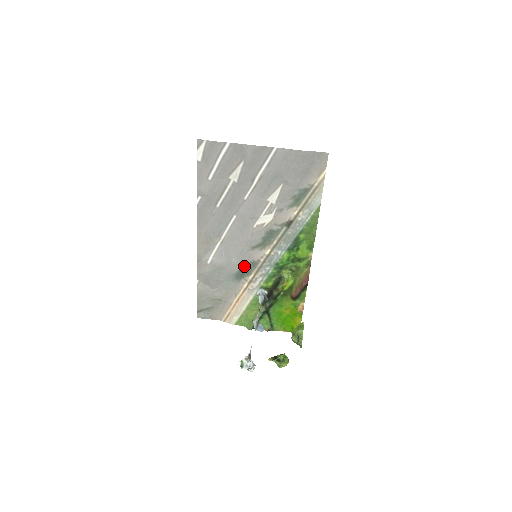
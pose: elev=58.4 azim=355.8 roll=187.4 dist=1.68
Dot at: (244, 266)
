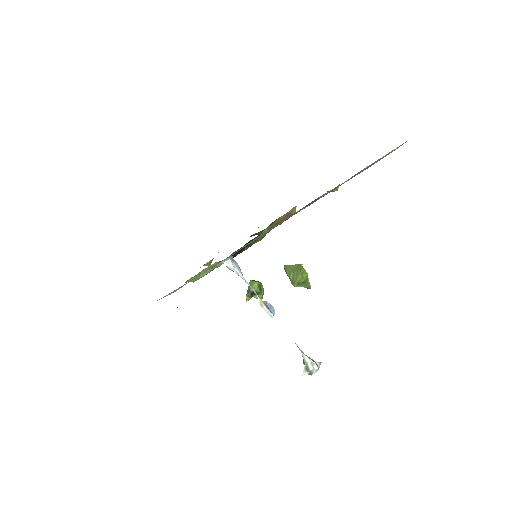
Dot at: occluded
